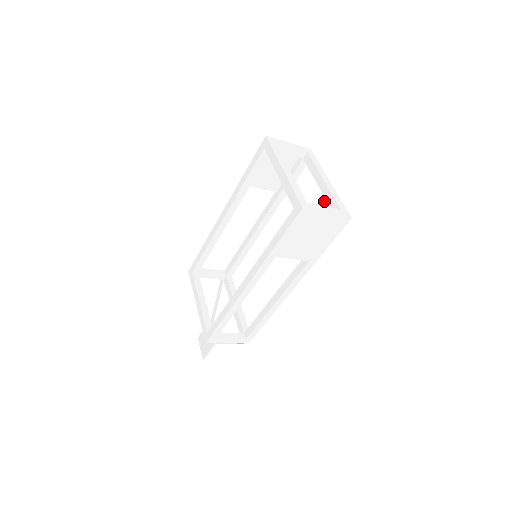
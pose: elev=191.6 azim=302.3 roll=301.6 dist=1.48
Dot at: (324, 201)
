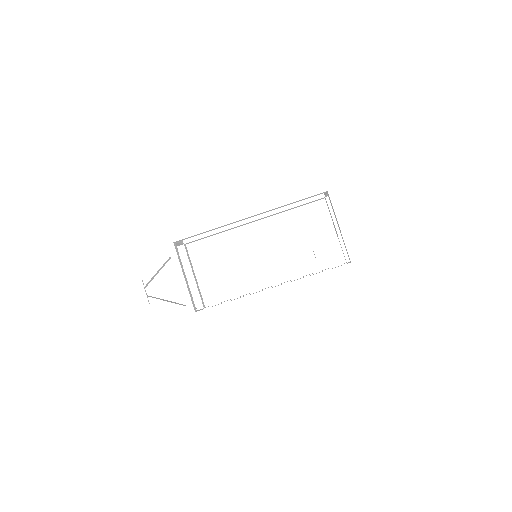
Dot at: (334, 241)
